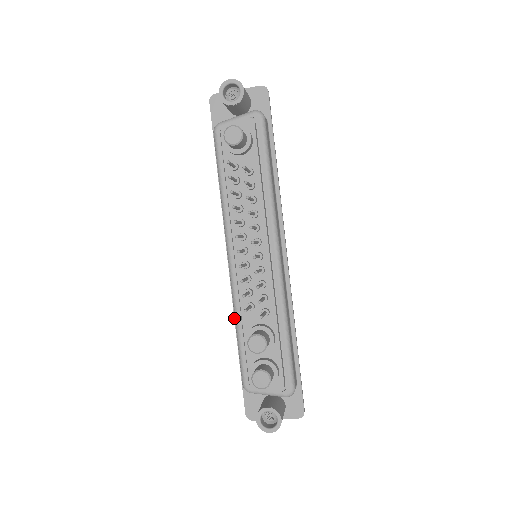
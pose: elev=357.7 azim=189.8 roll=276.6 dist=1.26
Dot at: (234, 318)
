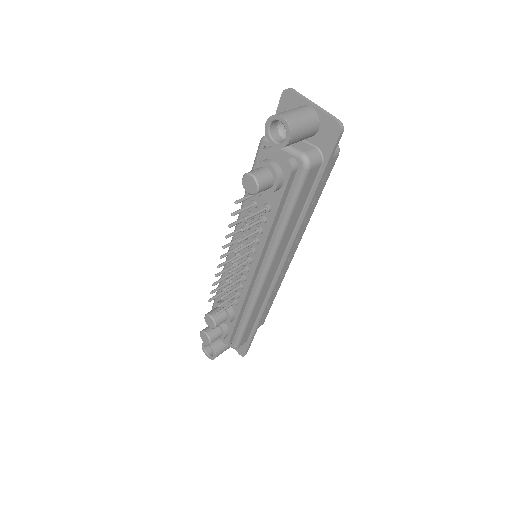
Dot at: occluded
